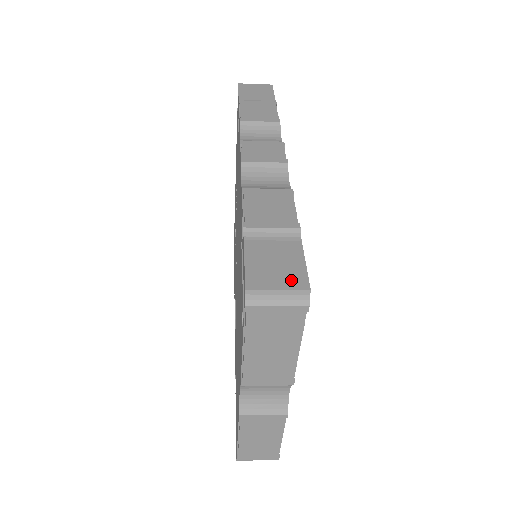
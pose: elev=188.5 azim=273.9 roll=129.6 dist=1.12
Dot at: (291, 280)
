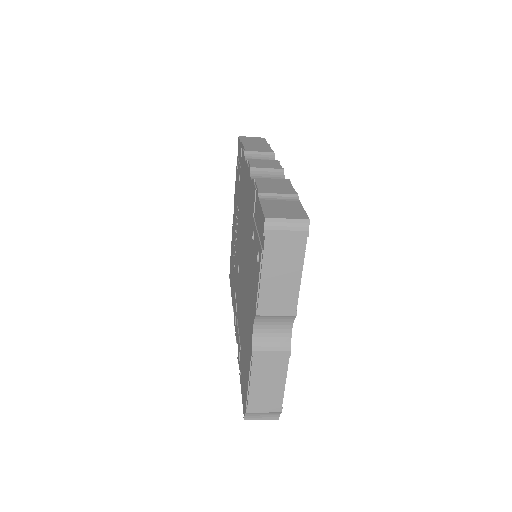
Dot at: (295, 215)
